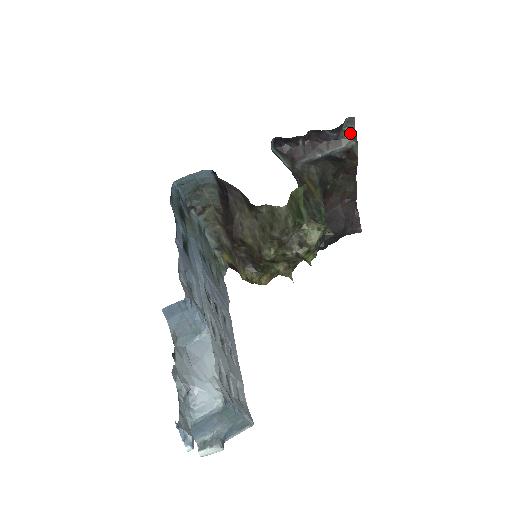
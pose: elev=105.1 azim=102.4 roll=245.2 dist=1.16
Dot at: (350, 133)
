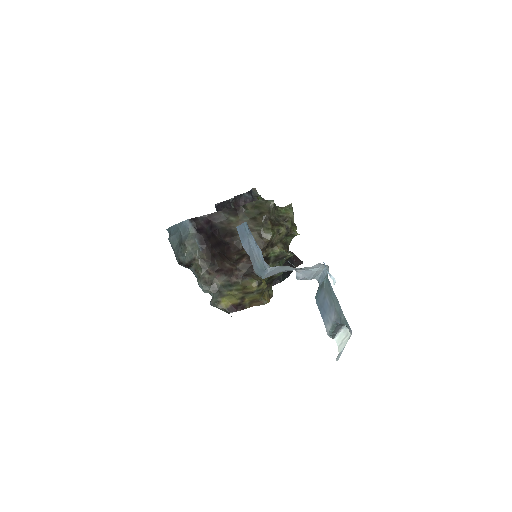
Dot at: occluded
